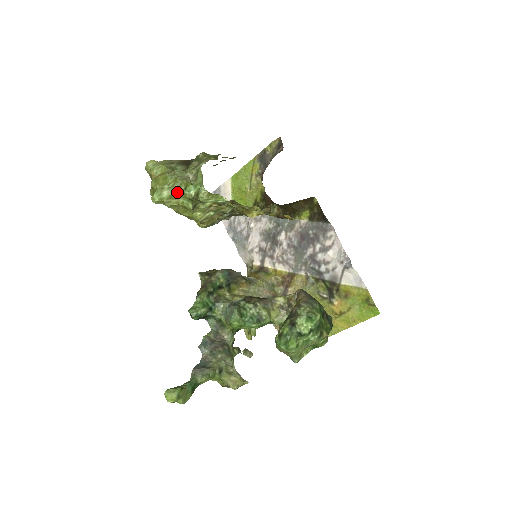
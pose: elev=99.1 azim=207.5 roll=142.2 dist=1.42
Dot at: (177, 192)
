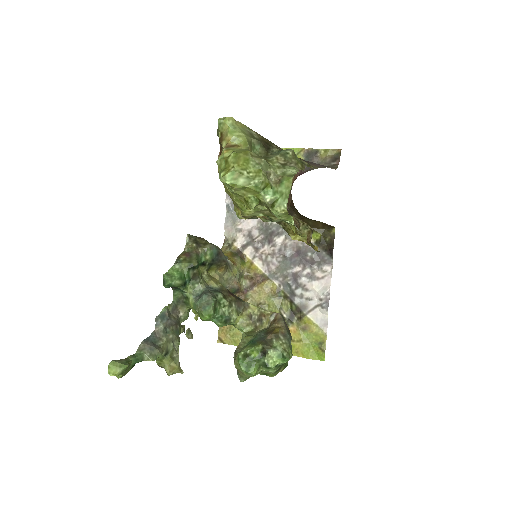
Dot at: (254, 188)
